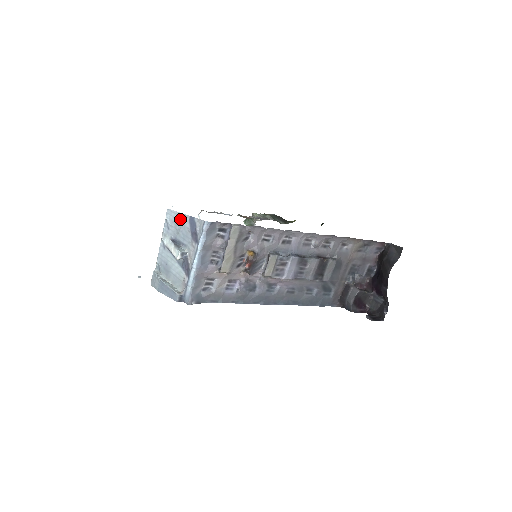
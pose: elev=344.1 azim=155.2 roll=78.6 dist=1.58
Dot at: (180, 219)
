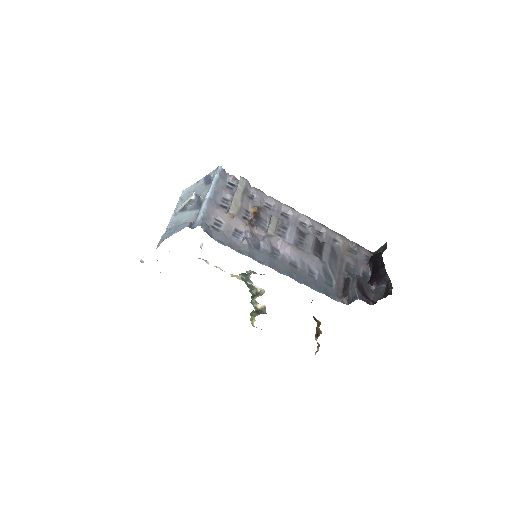
Dot at: (195, 186)
